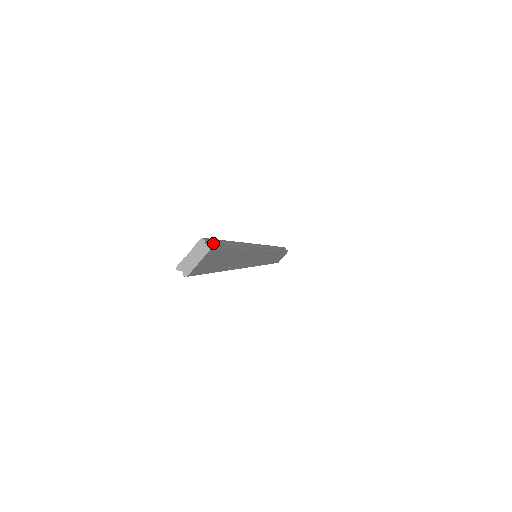
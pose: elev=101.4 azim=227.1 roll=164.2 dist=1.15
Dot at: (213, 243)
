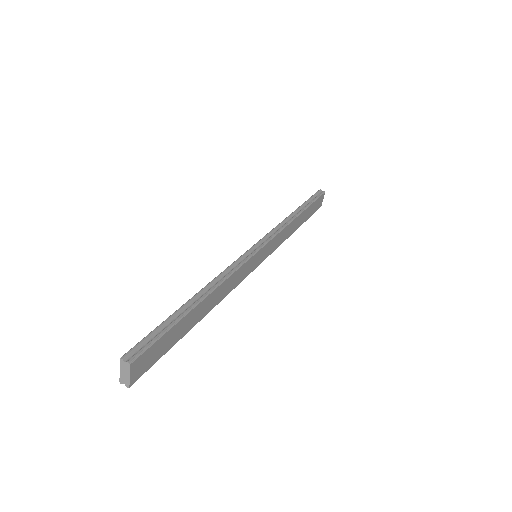
Dot at: (141, 346)
